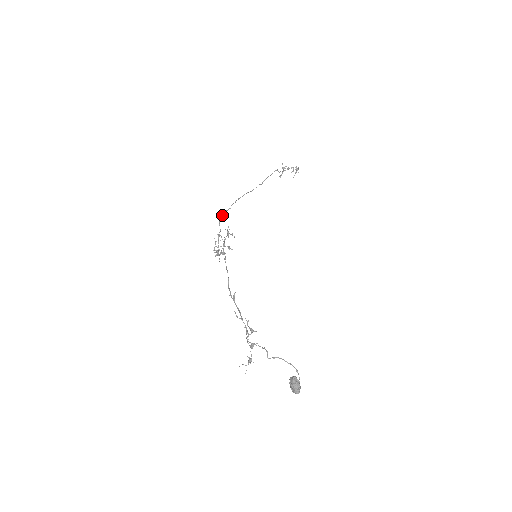
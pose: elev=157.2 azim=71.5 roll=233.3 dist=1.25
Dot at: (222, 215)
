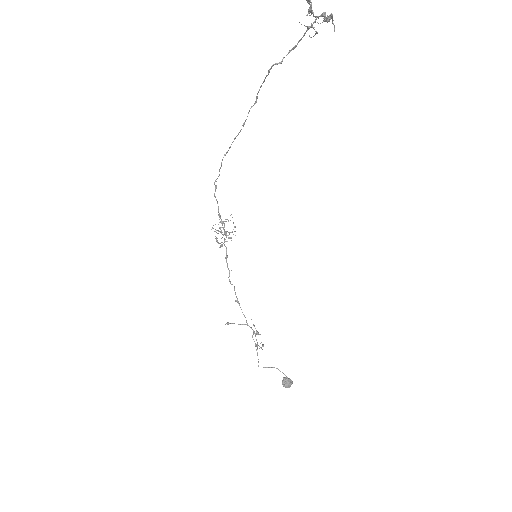
Dot at: occluded
